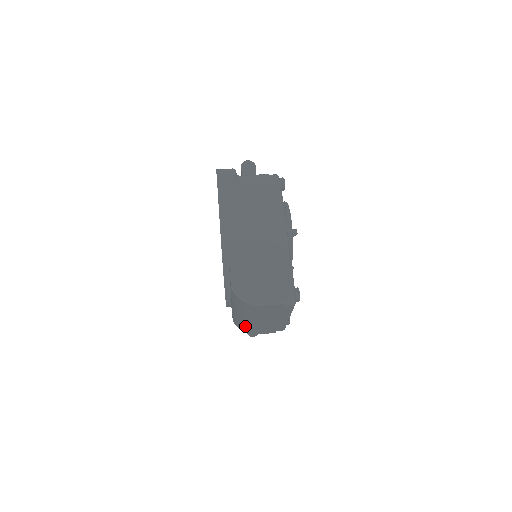
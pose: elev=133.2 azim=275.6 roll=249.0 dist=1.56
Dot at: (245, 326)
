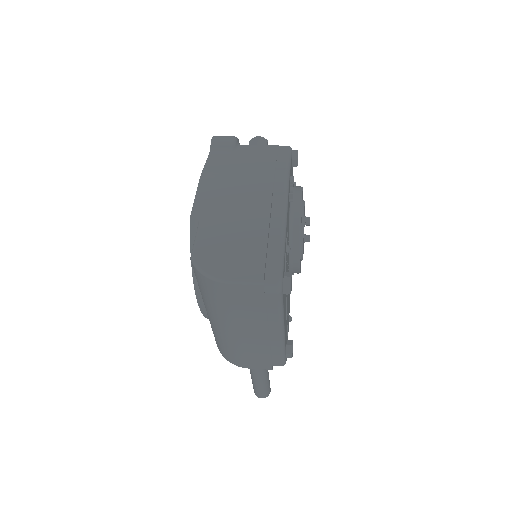
Dot at: (226, 346)
